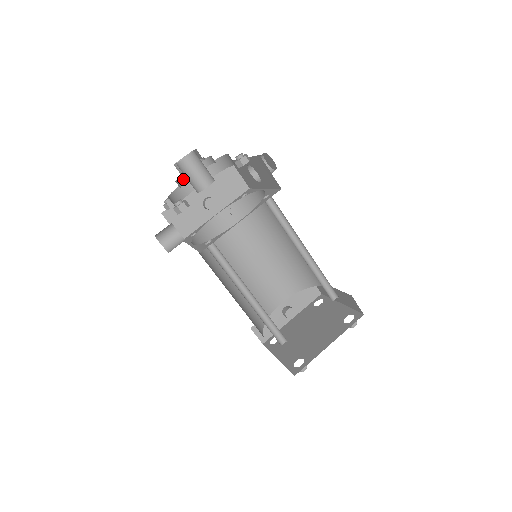
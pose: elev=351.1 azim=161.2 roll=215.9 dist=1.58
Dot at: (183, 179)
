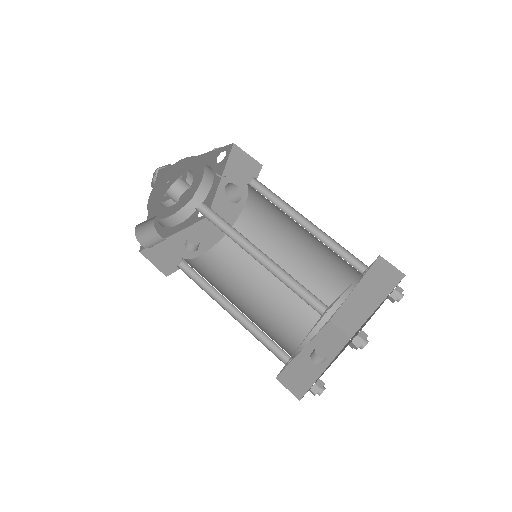
Dot at: (161, 204)
